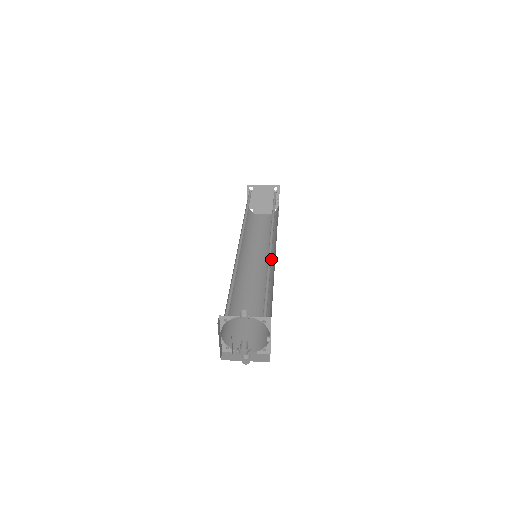
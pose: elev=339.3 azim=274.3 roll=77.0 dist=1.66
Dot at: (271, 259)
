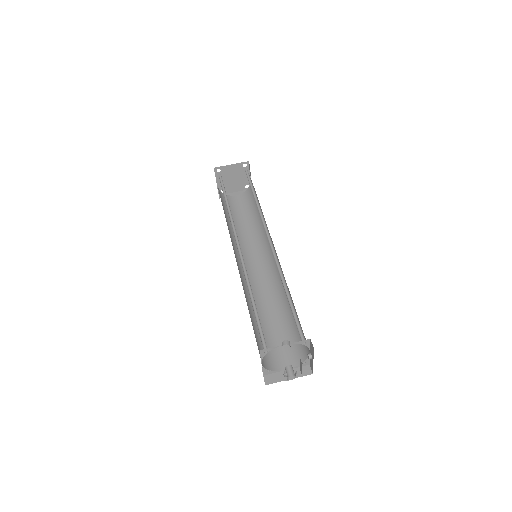
Dot at: (268, 252)
